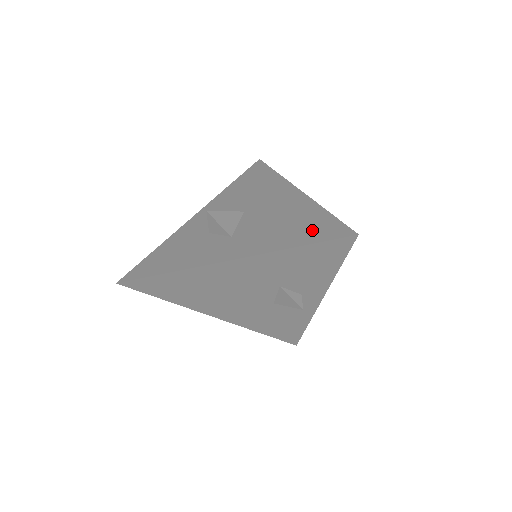
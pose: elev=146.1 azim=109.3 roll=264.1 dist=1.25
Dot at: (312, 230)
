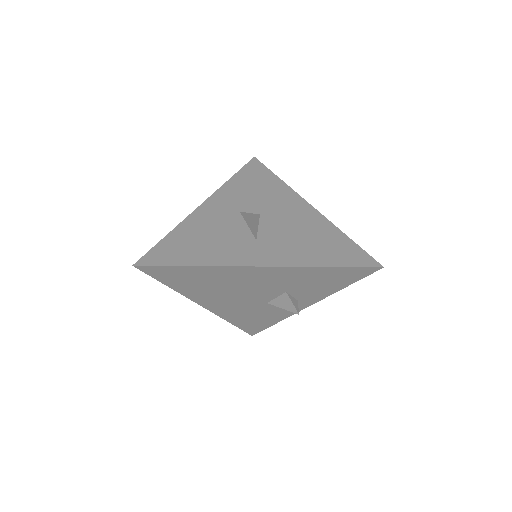
Dot at: (339, 253)
